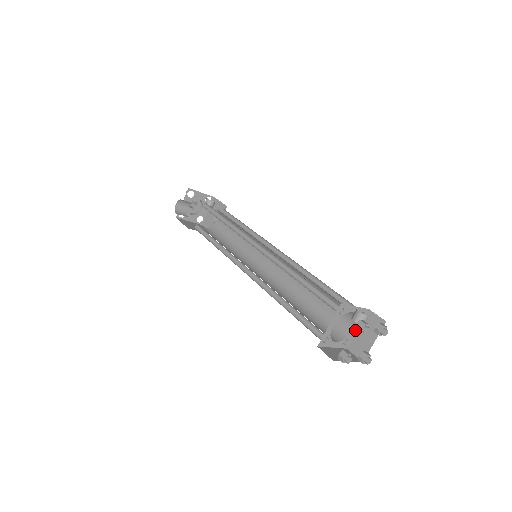
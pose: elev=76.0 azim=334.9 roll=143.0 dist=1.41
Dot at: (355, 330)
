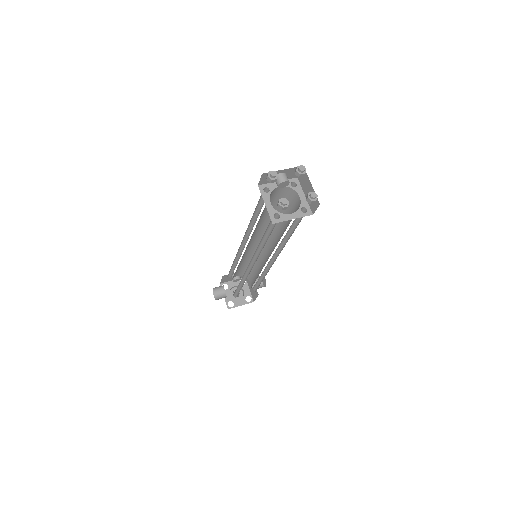
Dot at: (303, 198)
